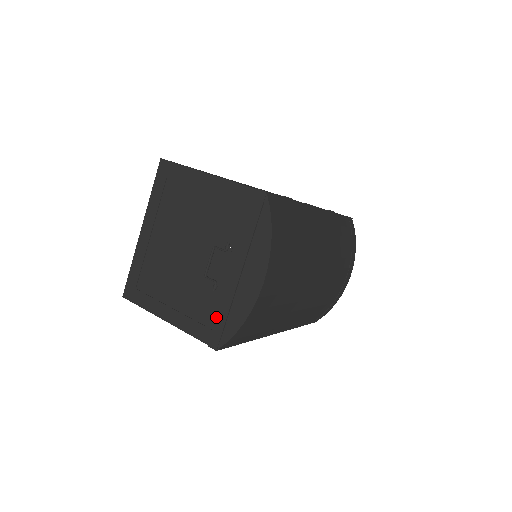
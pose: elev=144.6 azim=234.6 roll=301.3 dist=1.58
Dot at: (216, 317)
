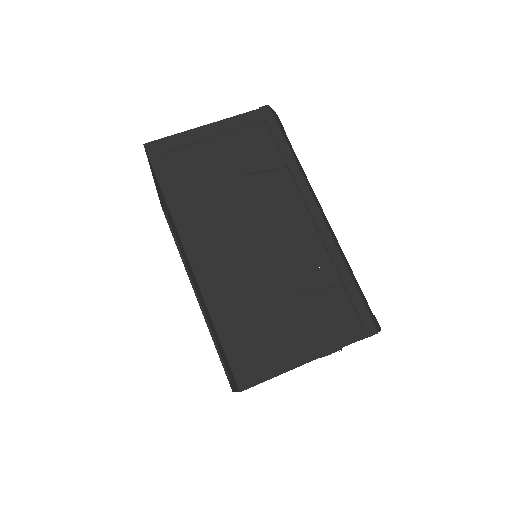
Dot at: occluded
